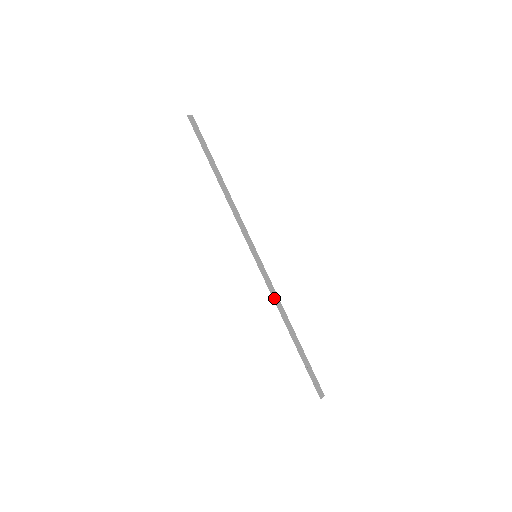
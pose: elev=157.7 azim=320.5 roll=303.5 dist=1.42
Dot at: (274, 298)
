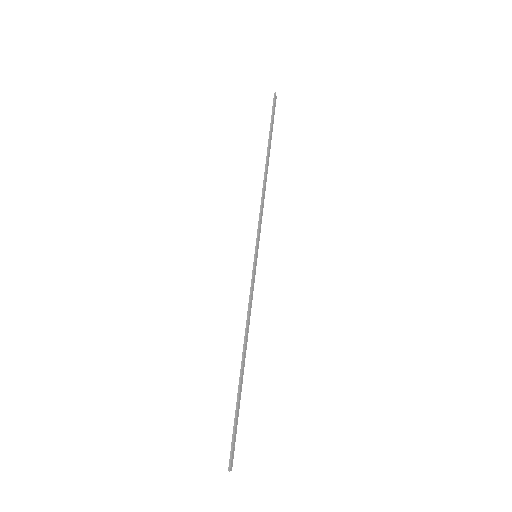
Dot at: (249, 311)
